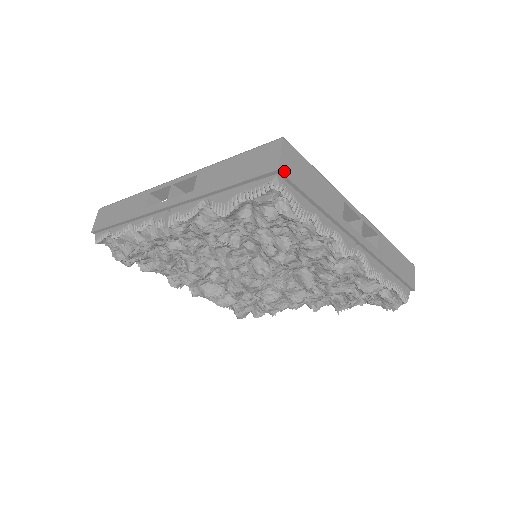
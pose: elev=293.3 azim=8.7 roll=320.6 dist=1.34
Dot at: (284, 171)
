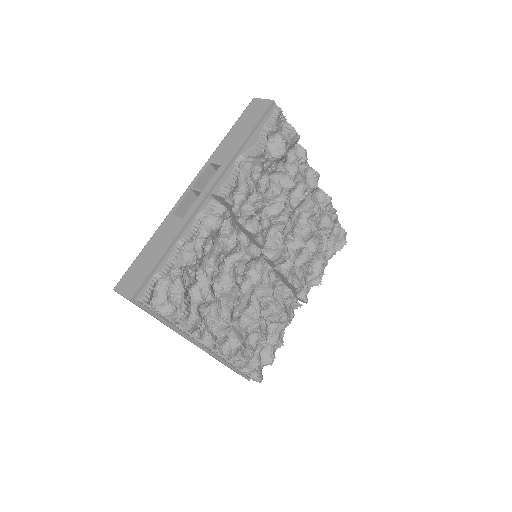
Dot at: (274, 105)
